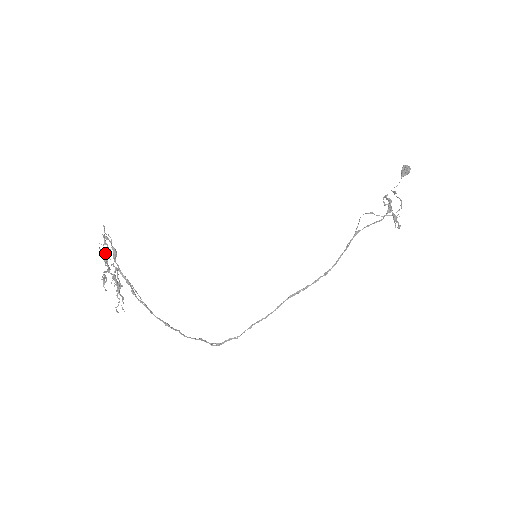
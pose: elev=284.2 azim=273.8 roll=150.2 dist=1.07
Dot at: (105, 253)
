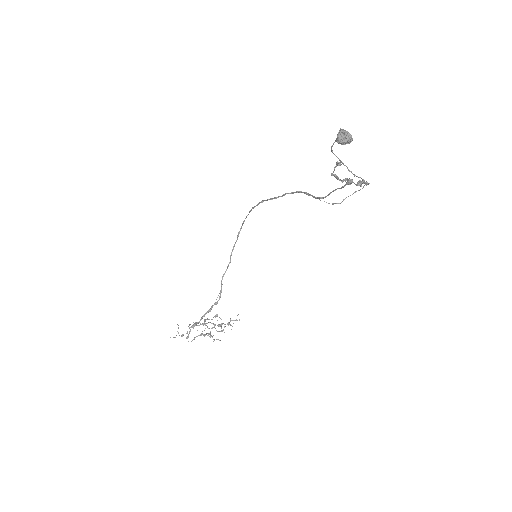
Dot at: occluded
